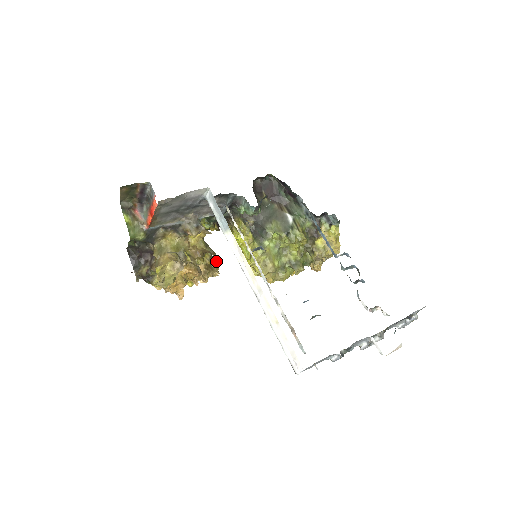
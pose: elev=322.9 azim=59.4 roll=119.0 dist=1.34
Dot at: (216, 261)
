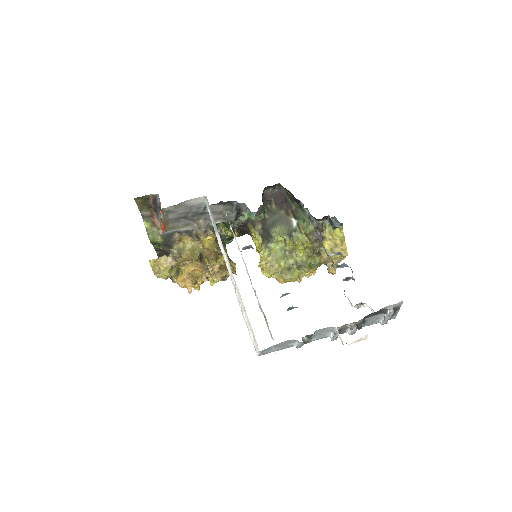
Dot at: (232, 263)
